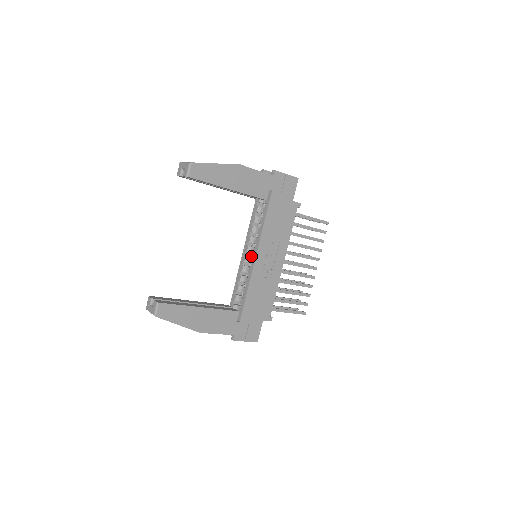
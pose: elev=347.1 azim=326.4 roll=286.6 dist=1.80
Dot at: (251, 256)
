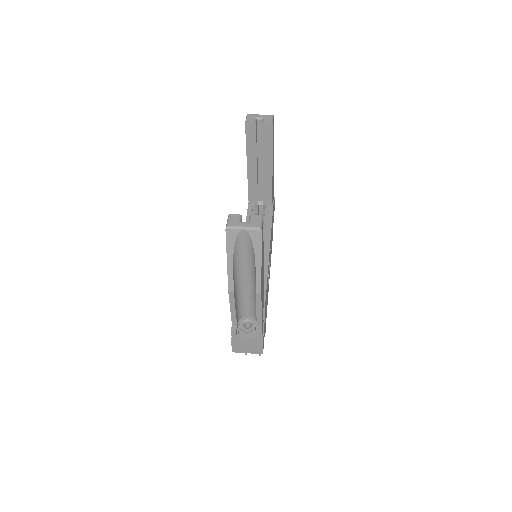
Dot at: occluded
